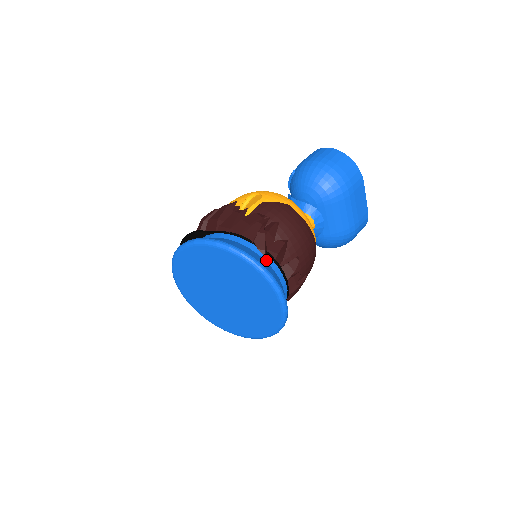
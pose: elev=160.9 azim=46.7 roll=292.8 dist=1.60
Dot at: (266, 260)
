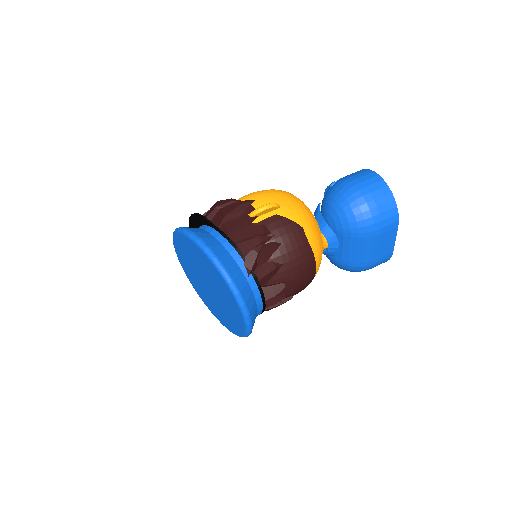
Dot at: (248, 280)
